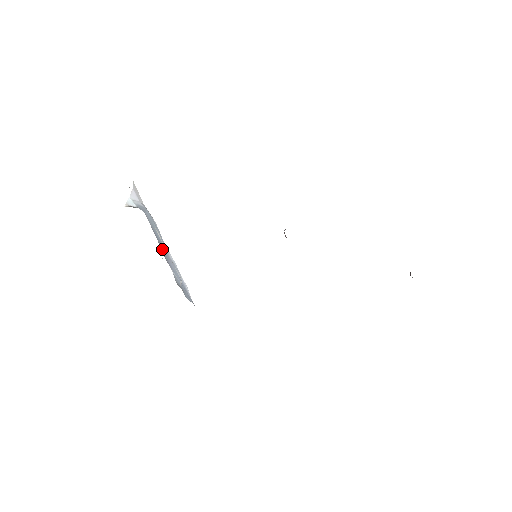
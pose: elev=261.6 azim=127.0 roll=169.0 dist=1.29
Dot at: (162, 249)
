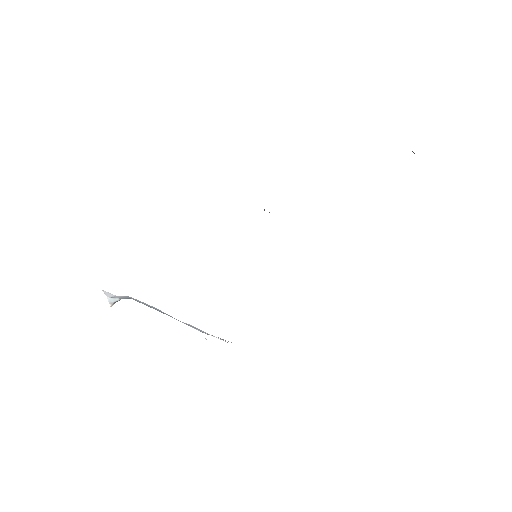
Dot at: occluded
